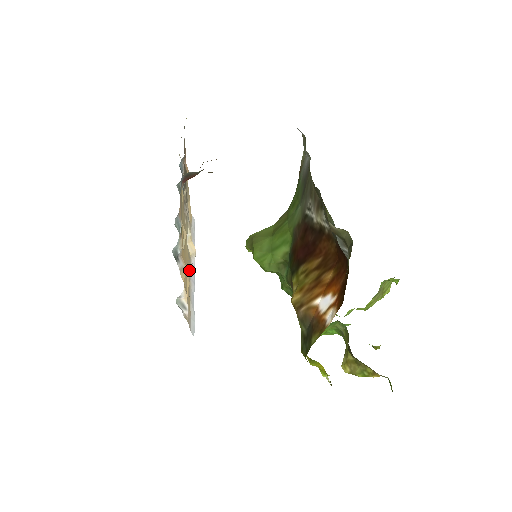
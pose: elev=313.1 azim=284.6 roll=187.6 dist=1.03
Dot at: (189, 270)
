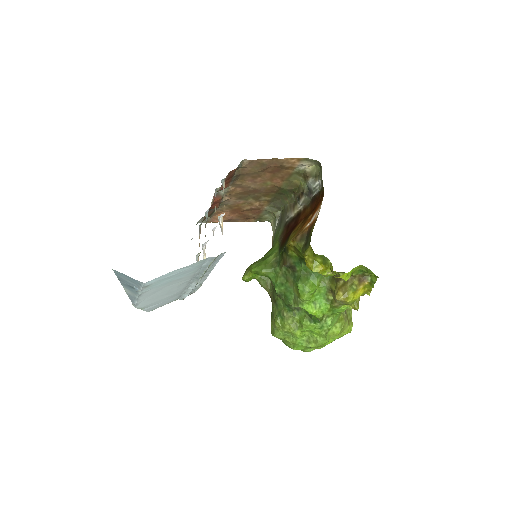
Dot at: occluded
